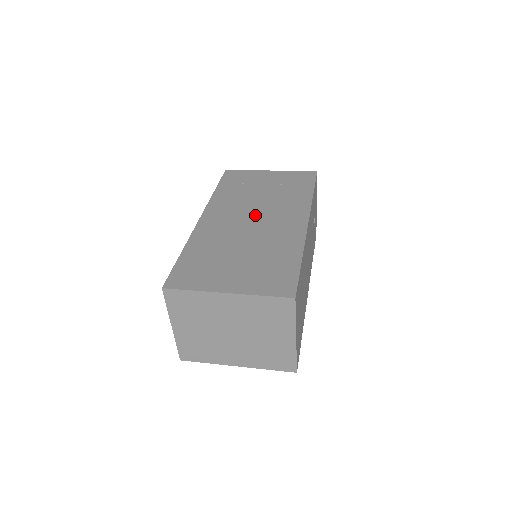
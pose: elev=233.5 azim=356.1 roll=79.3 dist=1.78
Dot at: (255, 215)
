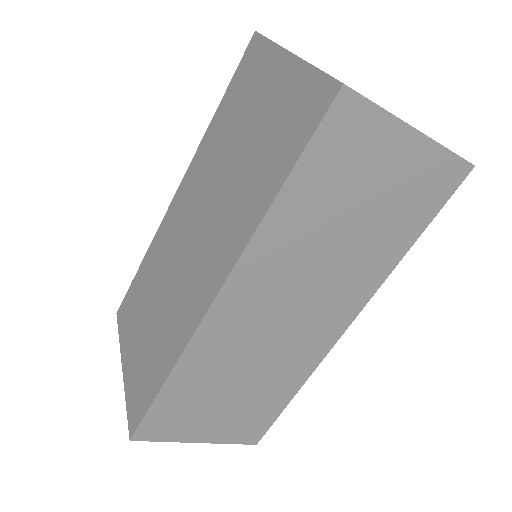
Dot at: (198, 225)
